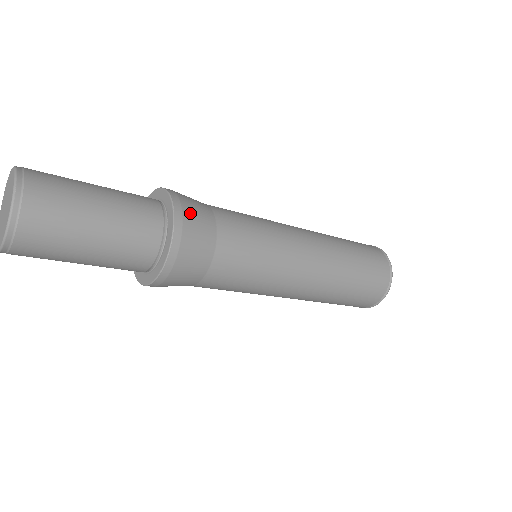
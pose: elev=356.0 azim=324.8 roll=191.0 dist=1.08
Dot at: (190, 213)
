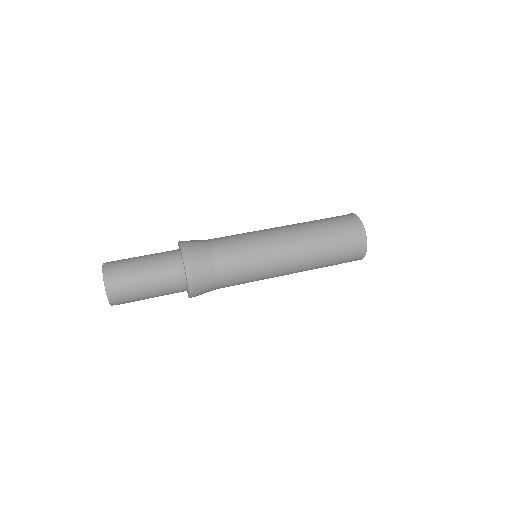
Dot at: (198, 280)
